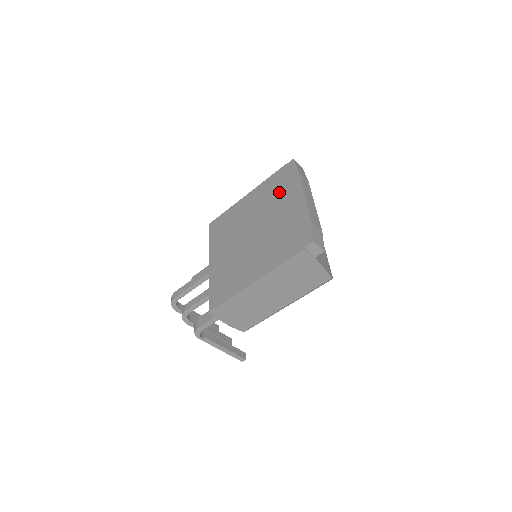
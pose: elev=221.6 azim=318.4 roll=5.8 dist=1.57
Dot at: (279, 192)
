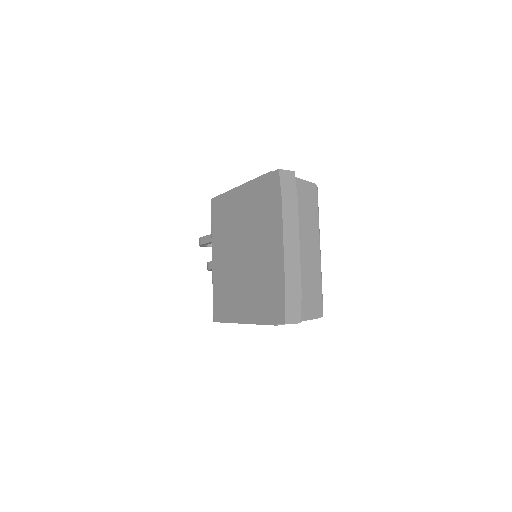
Dot at: (264, 216)
